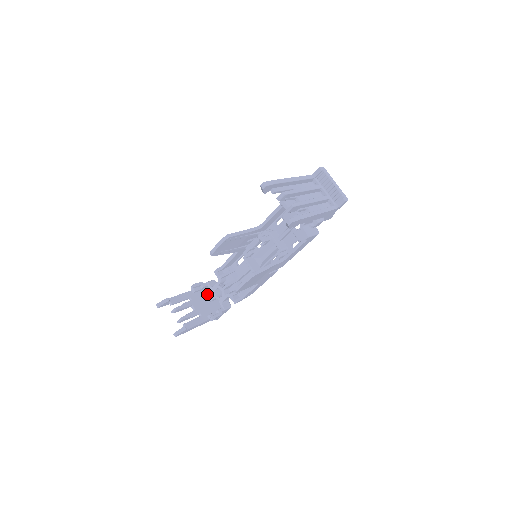
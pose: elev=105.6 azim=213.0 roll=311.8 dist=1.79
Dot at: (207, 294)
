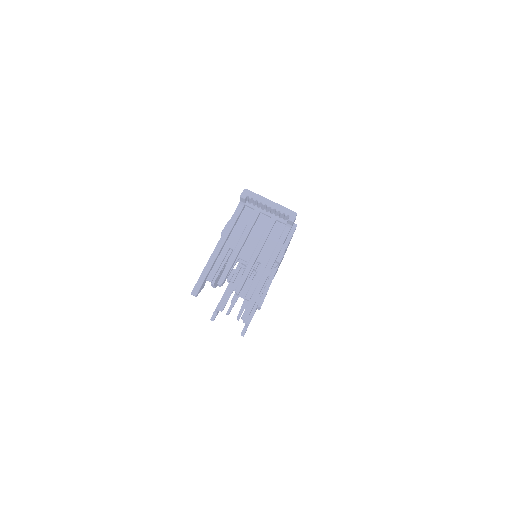
Dot at: occluded
